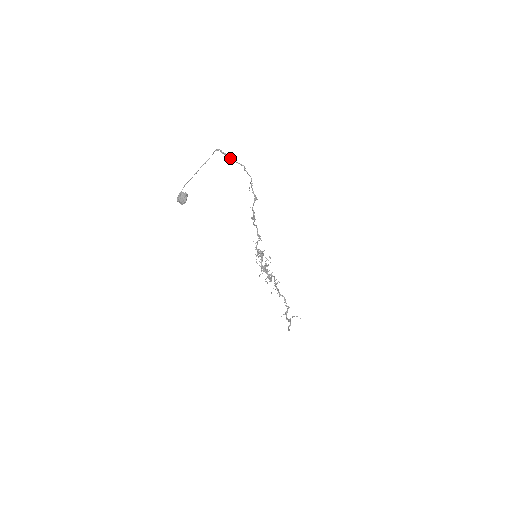
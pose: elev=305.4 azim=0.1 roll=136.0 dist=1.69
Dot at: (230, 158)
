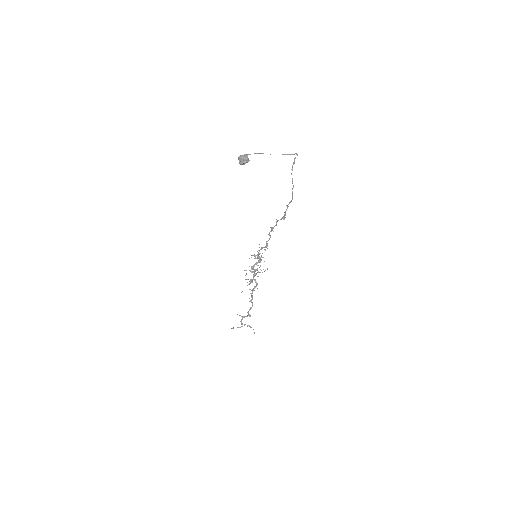
Dot at: (292, 169)
